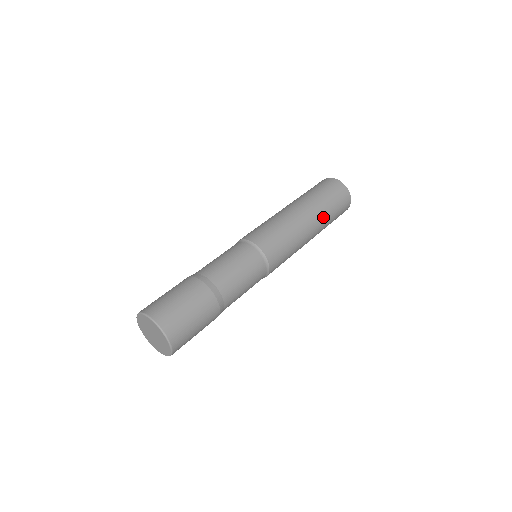
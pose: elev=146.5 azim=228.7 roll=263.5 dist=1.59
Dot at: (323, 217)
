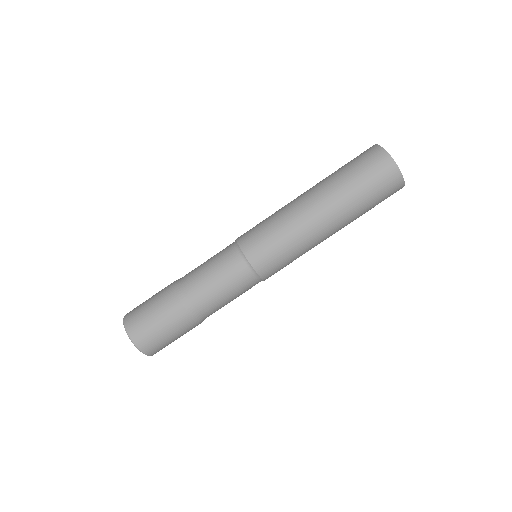
Dot at: (341, 202)
